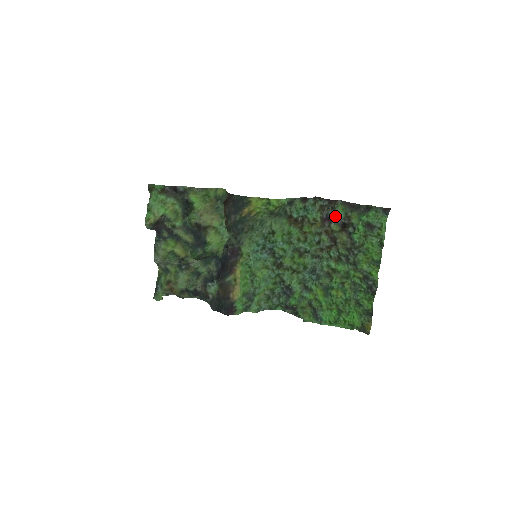
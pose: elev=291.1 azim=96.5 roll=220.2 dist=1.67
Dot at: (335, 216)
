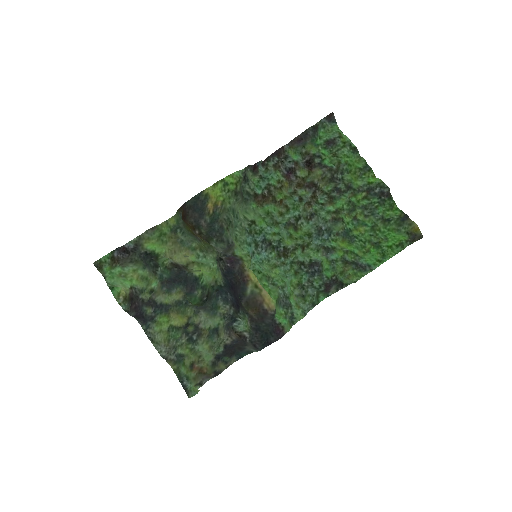
Dot at: (293, 162)
